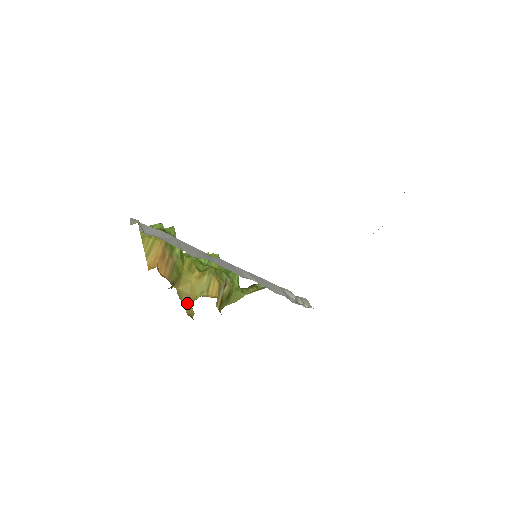
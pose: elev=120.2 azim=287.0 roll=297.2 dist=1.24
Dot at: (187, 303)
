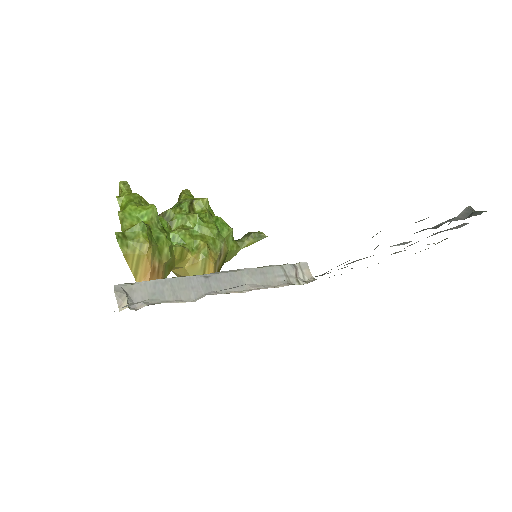
Dot at: occluded
